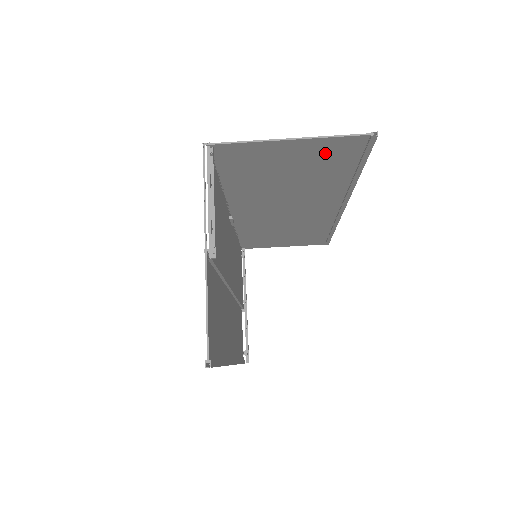
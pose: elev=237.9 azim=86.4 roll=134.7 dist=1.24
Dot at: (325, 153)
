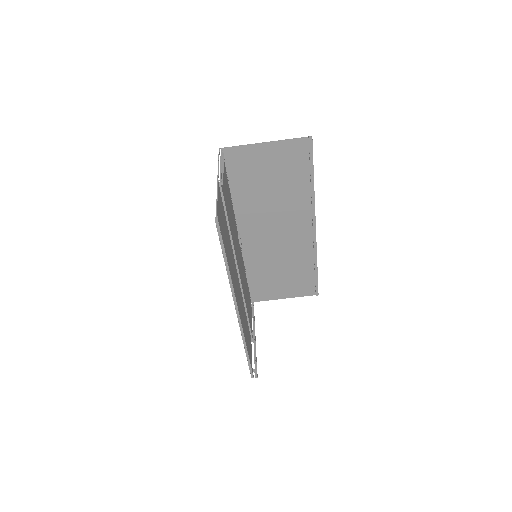
Dot at: (287, 157)
